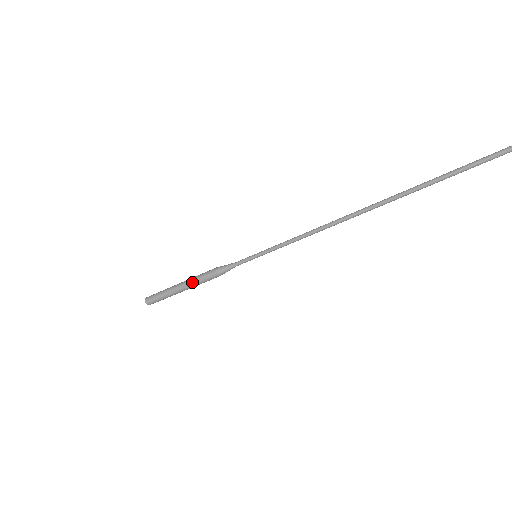
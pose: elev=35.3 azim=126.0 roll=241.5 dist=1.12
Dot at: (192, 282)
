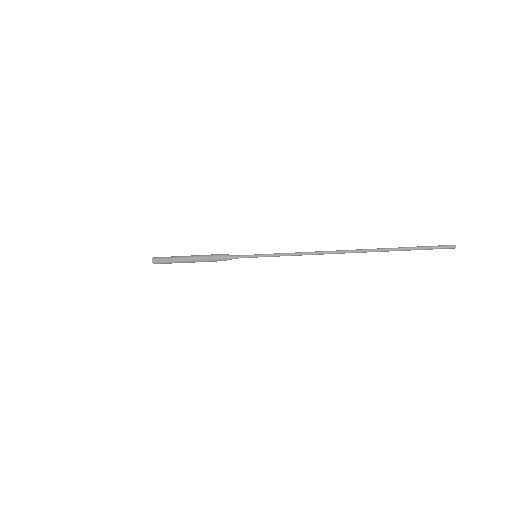
Dot at: (198, 257)
